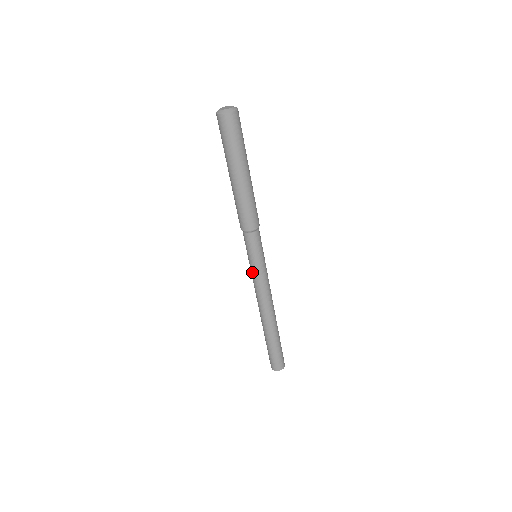
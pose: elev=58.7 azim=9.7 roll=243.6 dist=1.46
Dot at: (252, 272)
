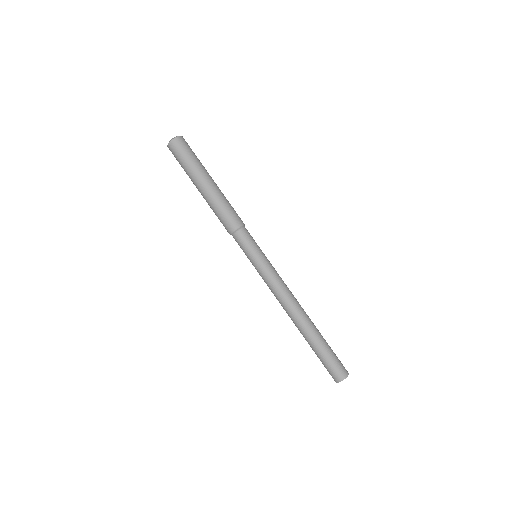
Dot at: (260, 271)
